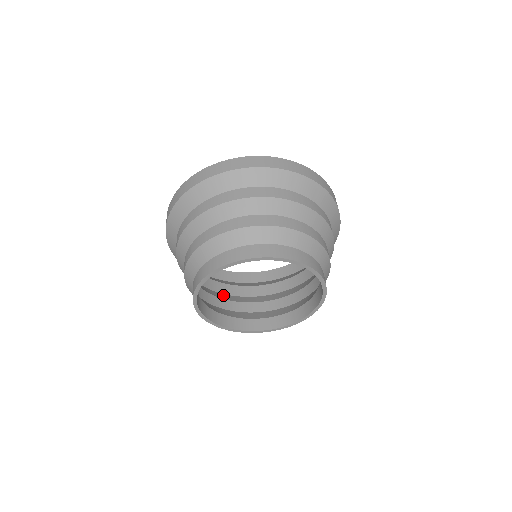
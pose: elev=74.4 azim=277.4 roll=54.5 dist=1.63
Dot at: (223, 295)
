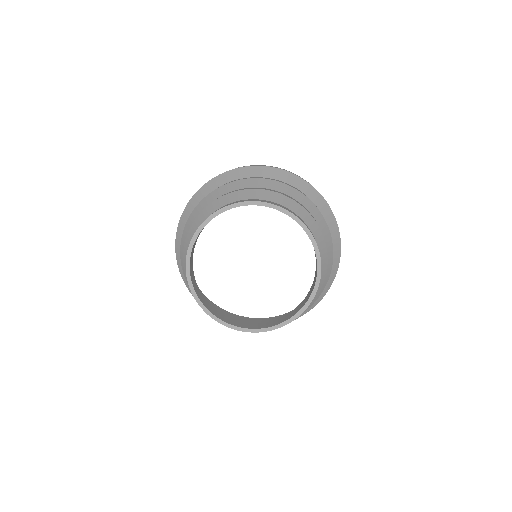
Dot at: occluded
